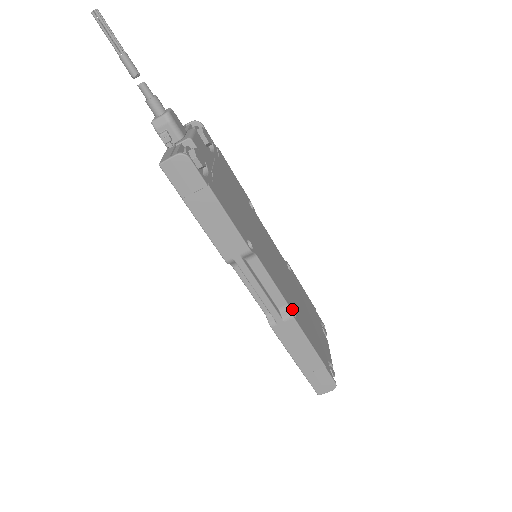
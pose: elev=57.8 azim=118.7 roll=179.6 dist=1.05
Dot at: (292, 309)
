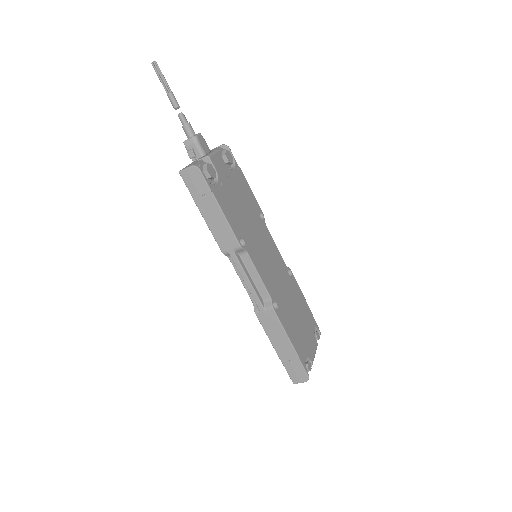
Dot at: (275, 303)
